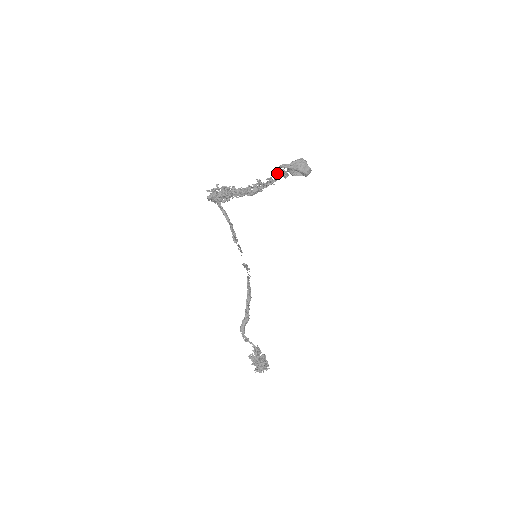
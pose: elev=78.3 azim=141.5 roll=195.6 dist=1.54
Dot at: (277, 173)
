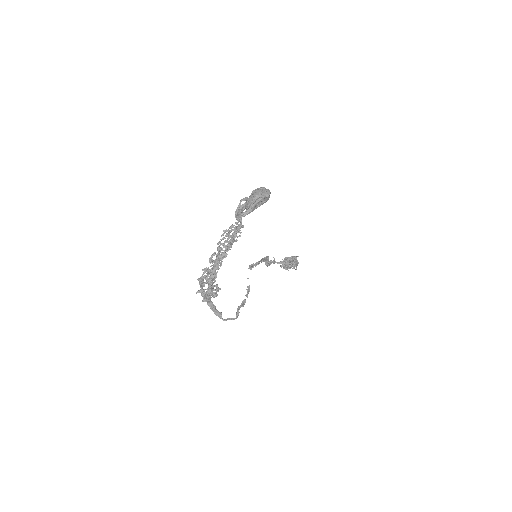
Dot at: (239, 218)
